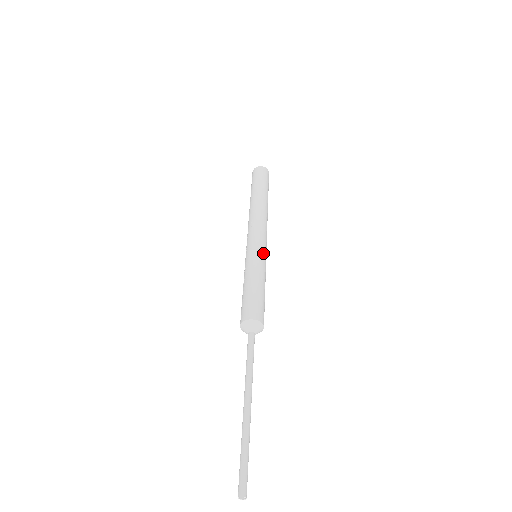
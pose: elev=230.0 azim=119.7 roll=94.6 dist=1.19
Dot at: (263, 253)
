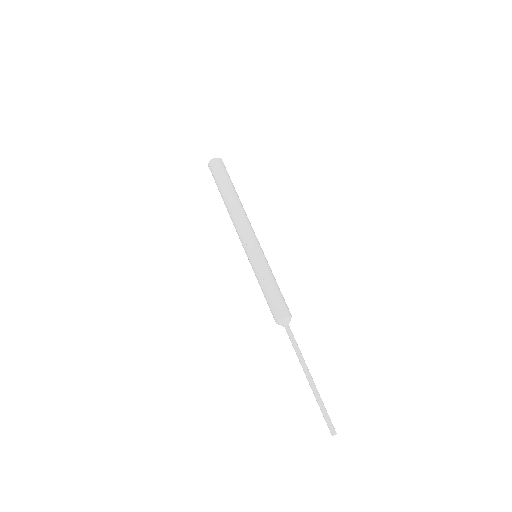
Dot at: occluded
